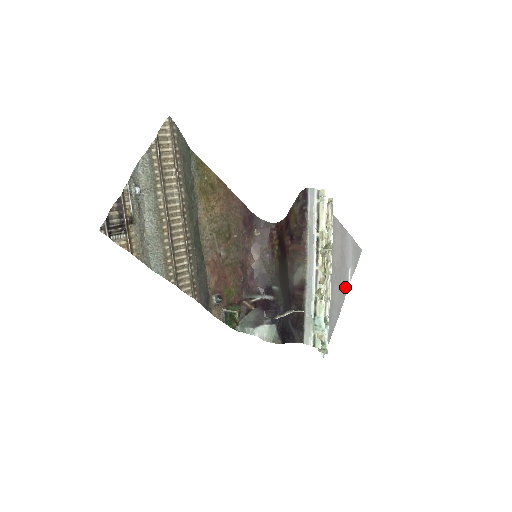
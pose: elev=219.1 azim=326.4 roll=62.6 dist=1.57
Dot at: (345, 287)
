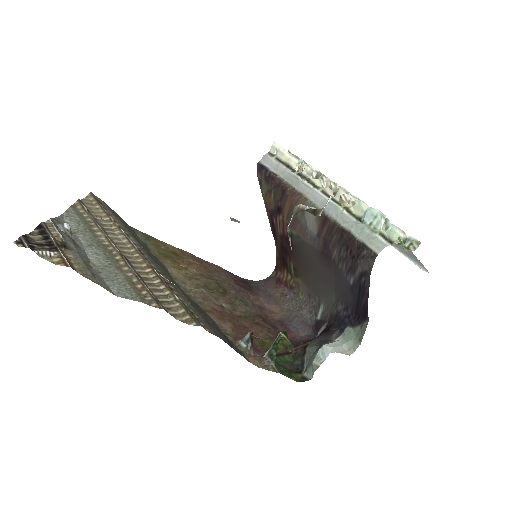
Dot at: occluded
